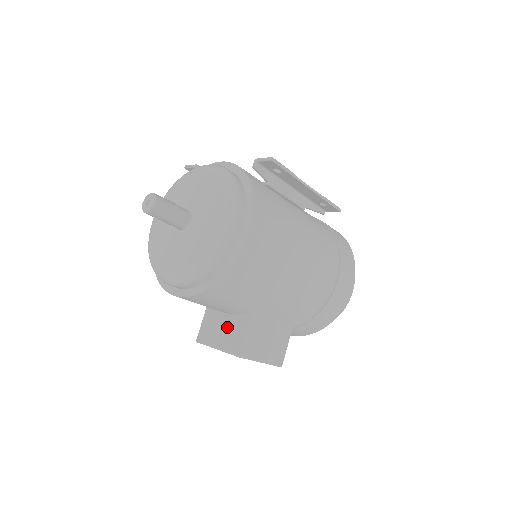
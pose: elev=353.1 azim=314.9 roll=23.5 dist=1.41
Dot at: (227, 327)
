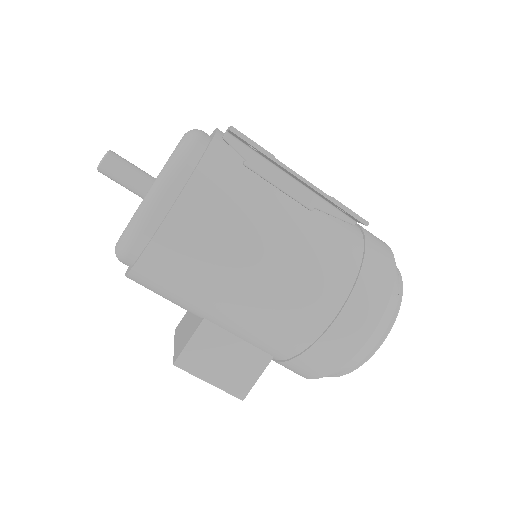
Dot at: (188, 327)
